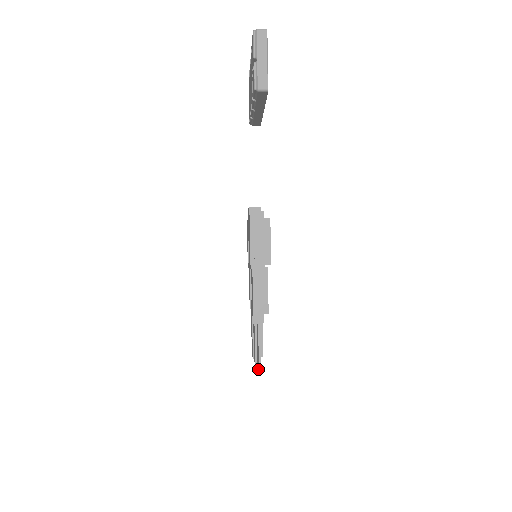
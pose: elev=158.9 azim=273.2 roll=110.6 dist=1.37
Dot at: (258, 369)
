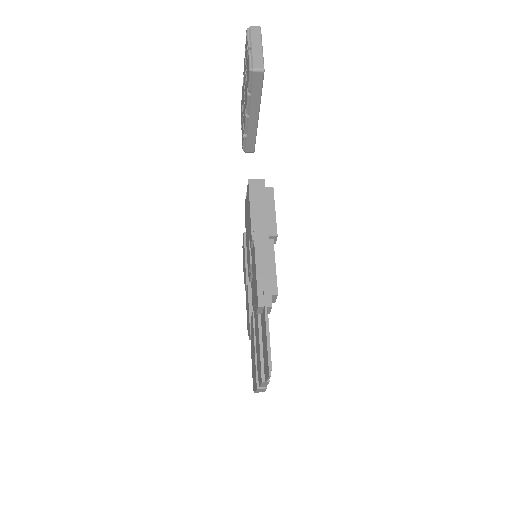
Dot at: (267, 374)
